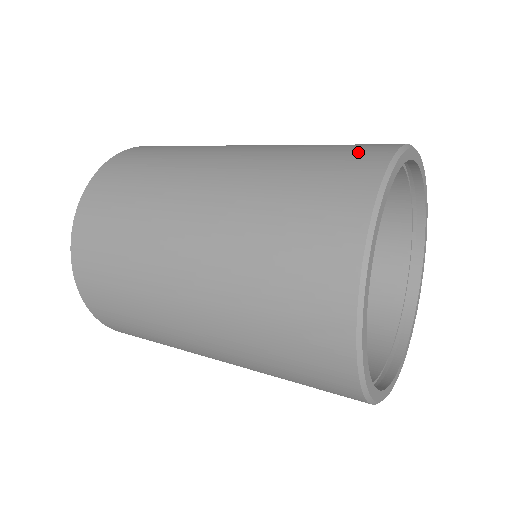
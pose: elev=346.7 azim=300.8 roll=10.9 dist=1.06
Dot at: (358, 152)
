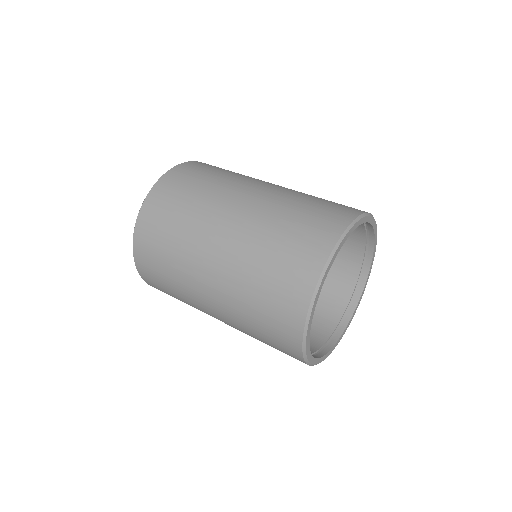
Dot at: (347, 206)
